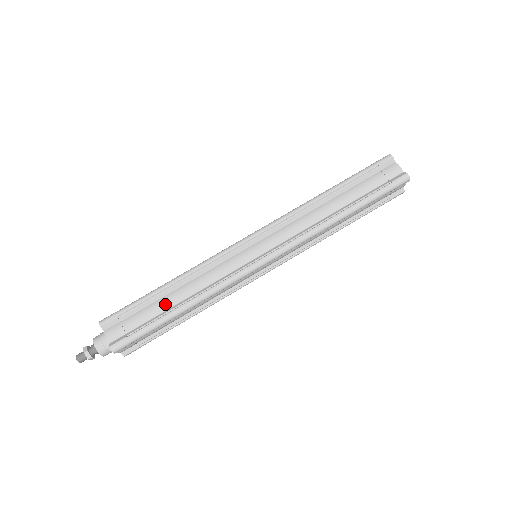
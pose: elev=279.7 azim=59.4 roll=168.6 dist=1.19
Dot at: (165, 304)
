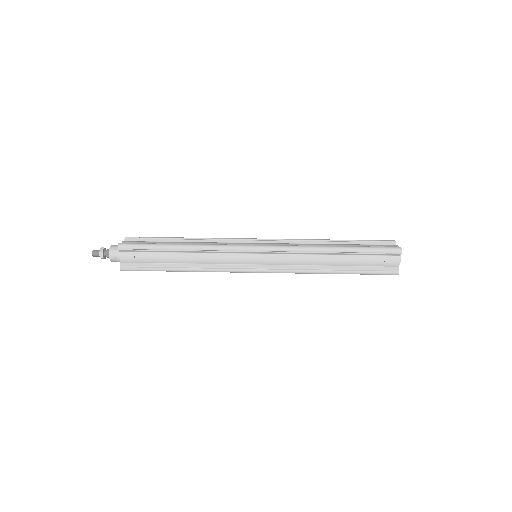
Dot at: (174, 243)
